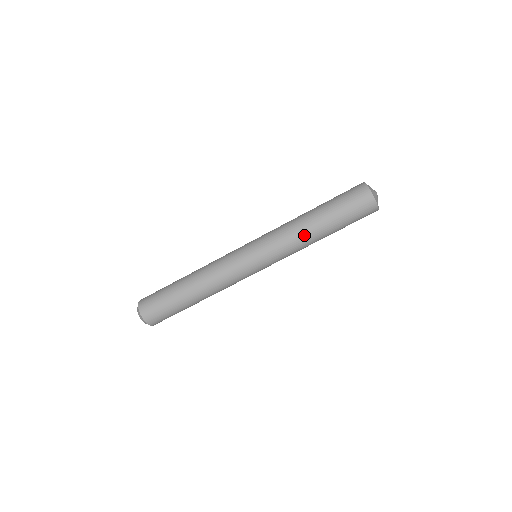
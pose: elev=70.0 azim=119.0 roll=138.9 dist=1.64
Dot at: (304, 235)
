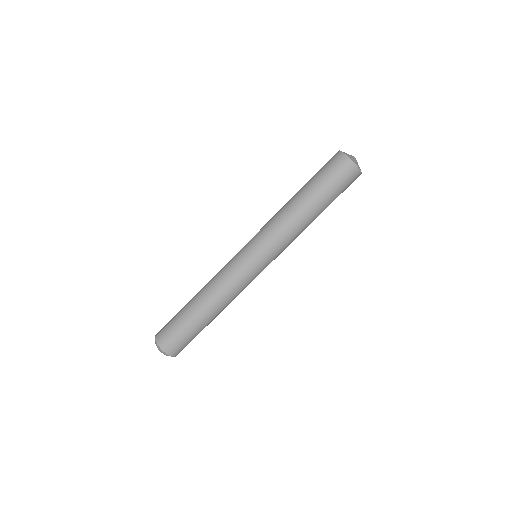
Dot at: (285, 209)
